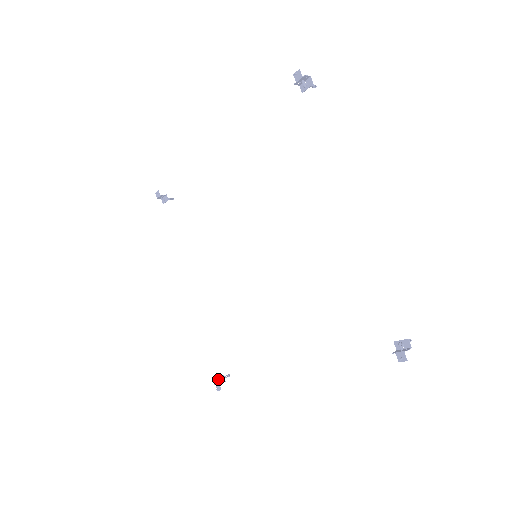
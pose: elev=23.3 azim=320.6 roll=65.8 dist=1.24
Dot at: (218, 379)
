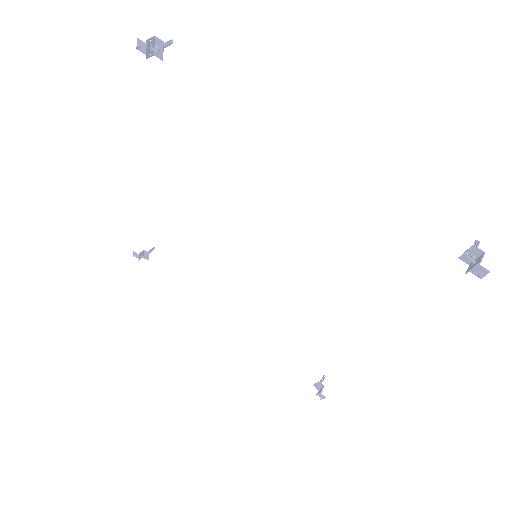
Dot at: (316, 388)
